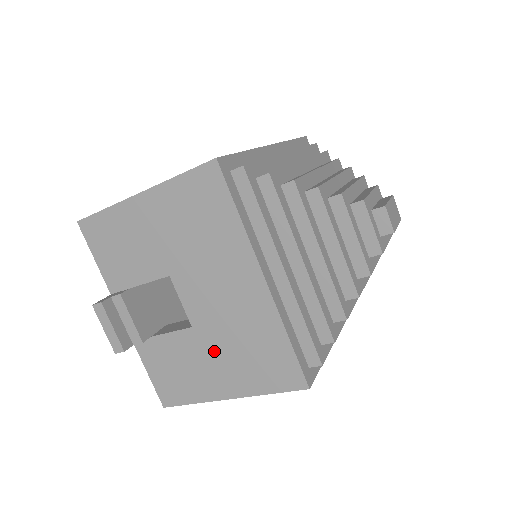
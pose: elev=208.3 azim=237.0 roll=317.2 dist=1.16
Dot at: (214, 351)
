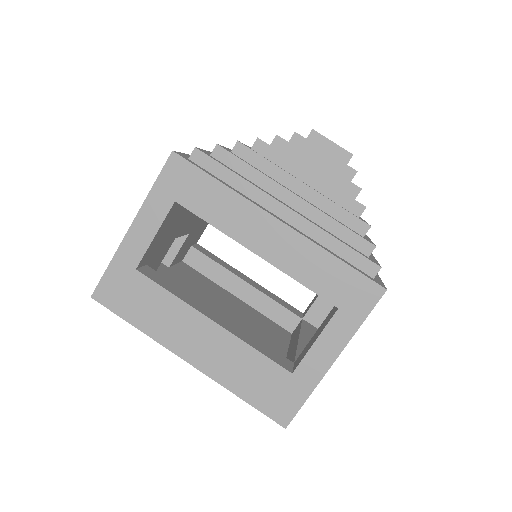
Dot at: occluded
